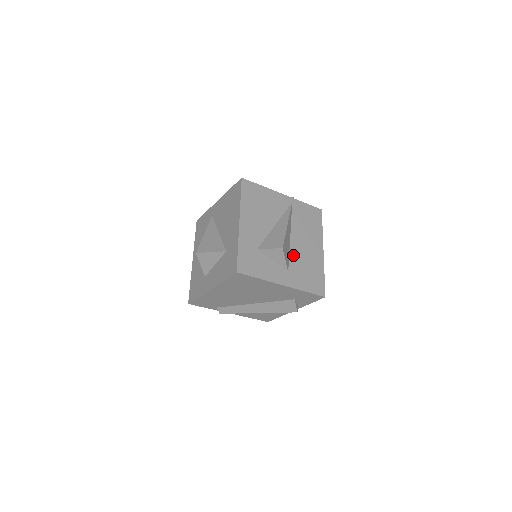
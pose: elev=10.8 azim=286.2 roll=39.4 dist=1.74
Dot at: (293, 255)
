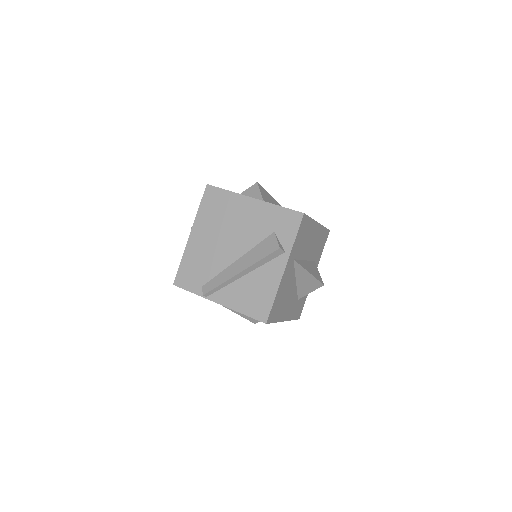
Dot at: occluded
